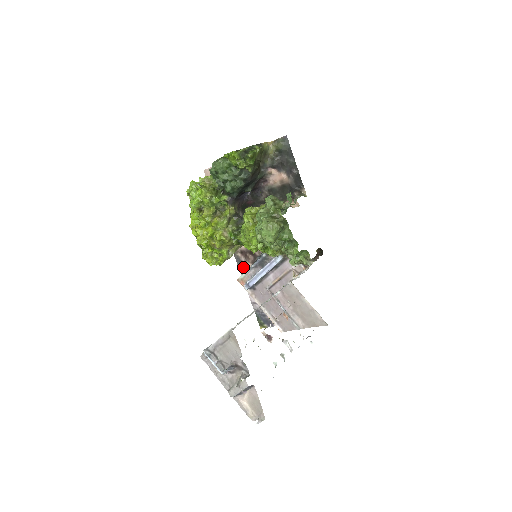
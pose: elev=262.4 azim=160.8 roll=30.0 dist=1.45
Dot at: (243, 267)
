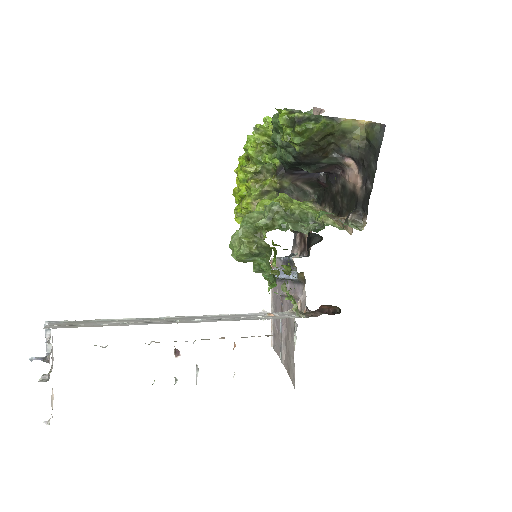
Dot at: (295, 248)
